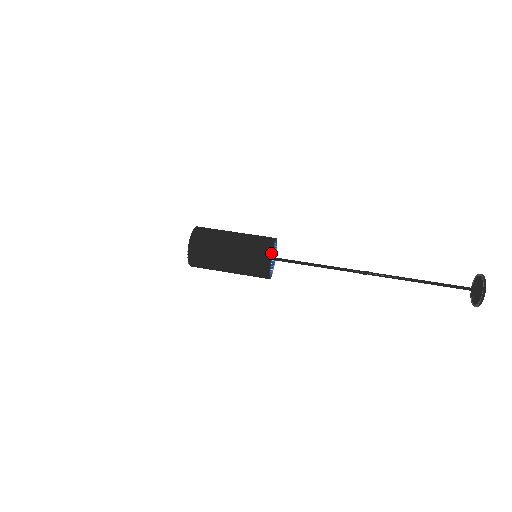
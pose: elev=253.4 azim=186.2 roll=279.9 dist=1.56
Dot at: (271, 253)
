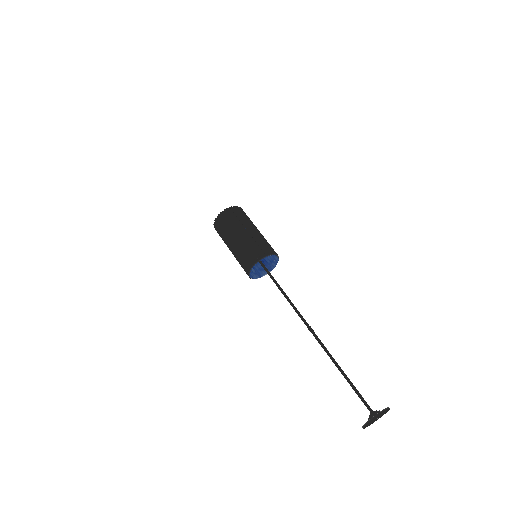
Dot at: (256, 263)
